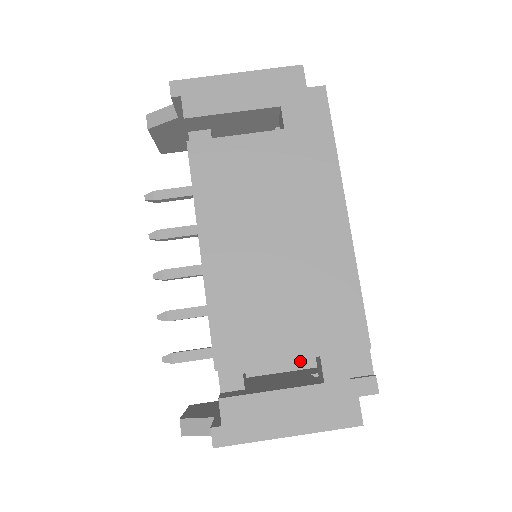
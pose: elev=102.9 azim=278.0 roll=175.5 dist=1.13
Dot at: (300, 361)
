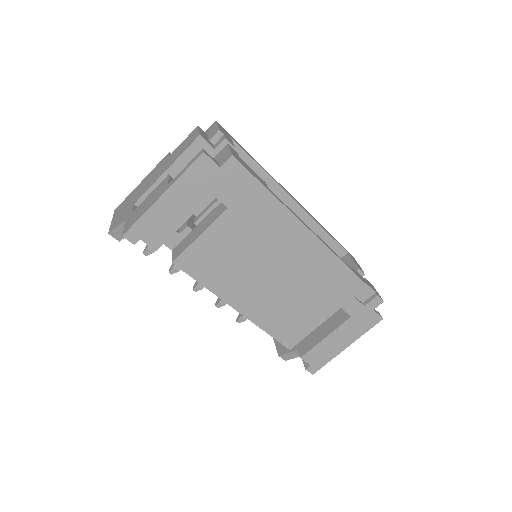
Dot at: occluded
